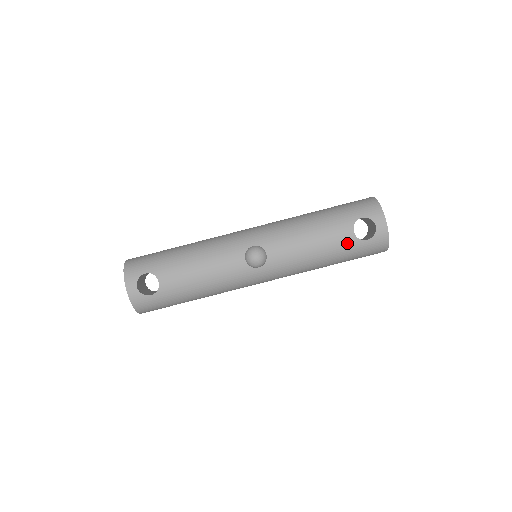
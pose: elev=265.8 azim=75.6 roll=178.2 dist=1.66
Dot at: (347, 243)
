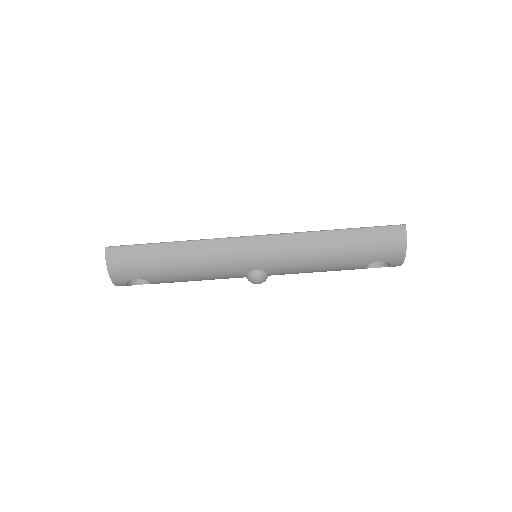
Dot at: (354, 269)
